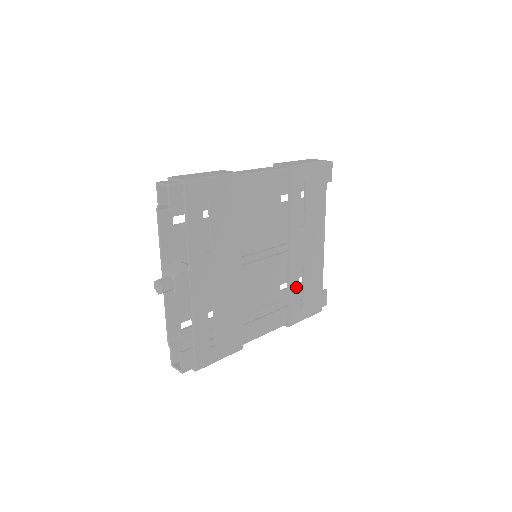
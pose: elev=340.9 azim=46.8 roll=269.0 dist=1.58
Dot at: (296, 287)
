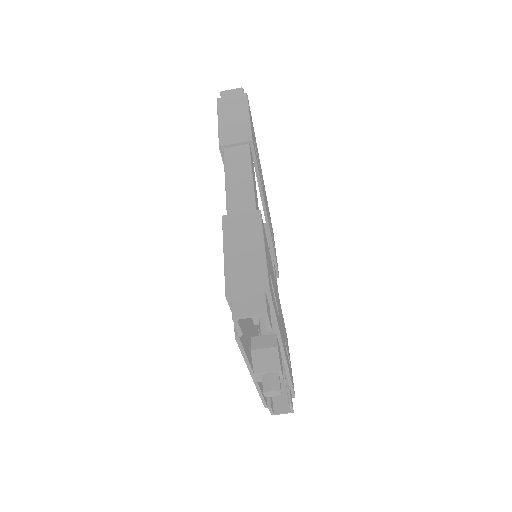
Dot at: occluded
